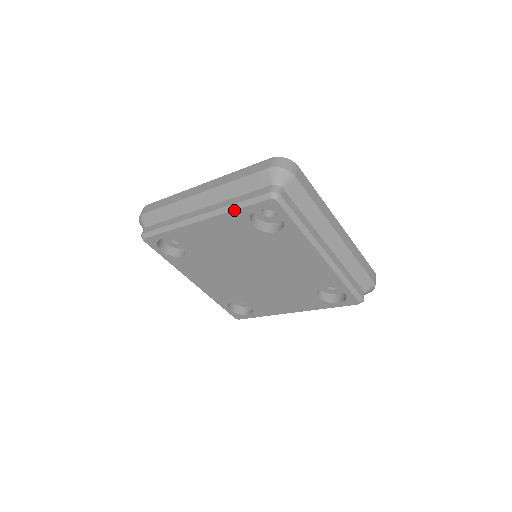
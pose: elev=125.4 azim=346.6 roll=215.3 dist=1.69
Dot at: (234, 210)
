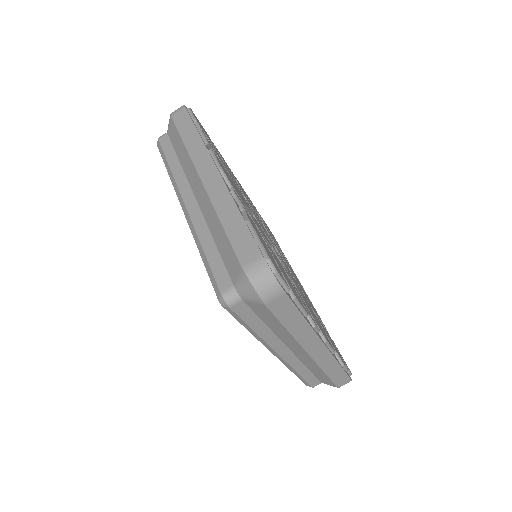
Dot at: (199, 251)
